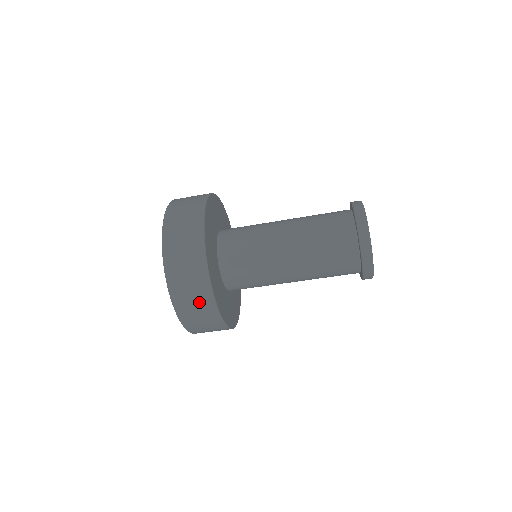
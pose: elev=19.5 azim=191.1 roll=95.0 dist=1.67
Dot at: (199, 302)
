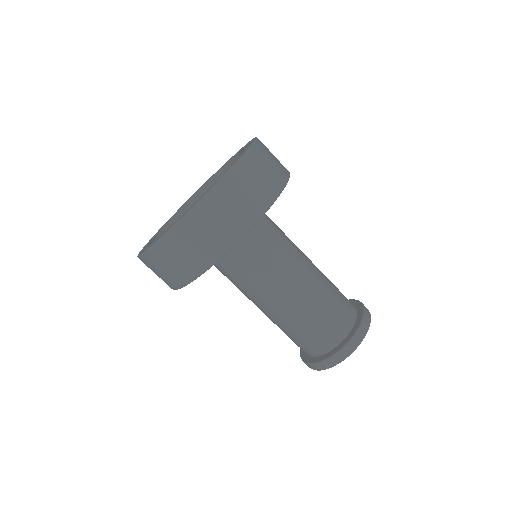
Dot at: (248, 201)
